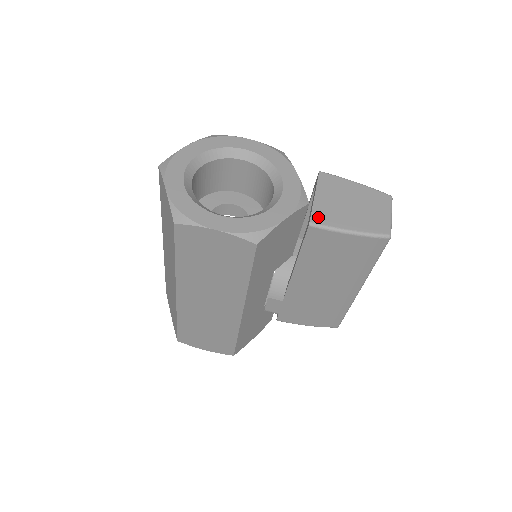
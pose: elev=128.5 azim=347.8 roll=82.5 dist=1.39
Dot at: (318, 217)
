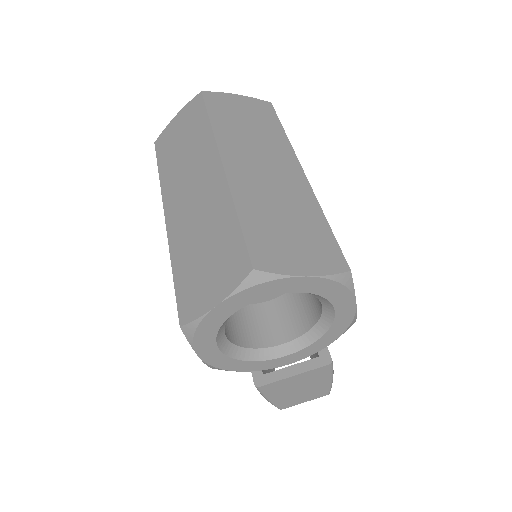
Dot at: (268, 387)
